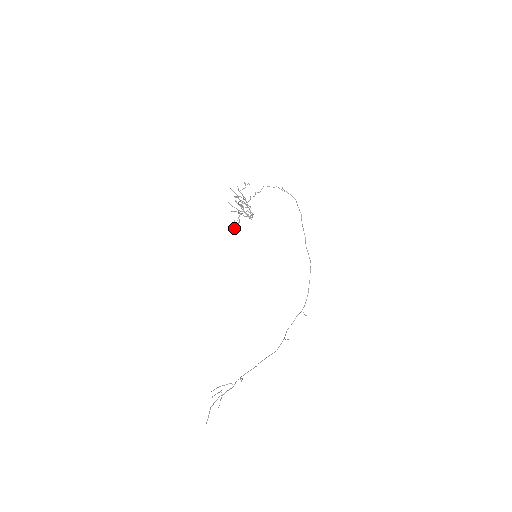
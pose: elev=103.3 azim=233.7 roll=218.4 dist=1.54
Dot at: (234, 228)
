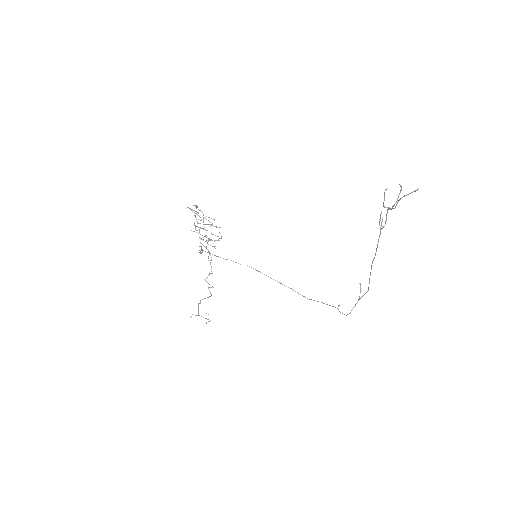
Dot at: occluded
